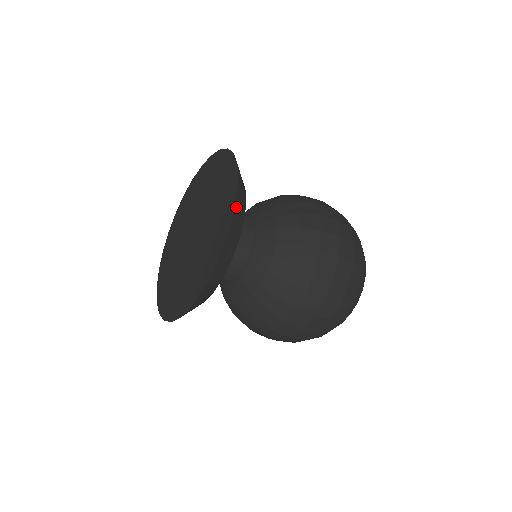
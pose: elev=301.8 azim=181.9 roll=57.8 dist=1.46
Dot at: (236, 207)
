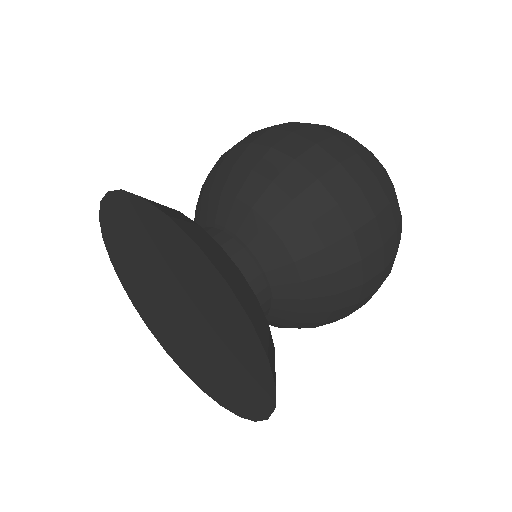
Dot at: (170, 216)
